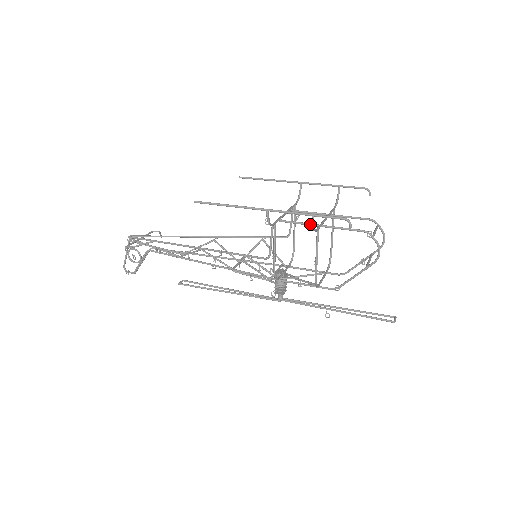
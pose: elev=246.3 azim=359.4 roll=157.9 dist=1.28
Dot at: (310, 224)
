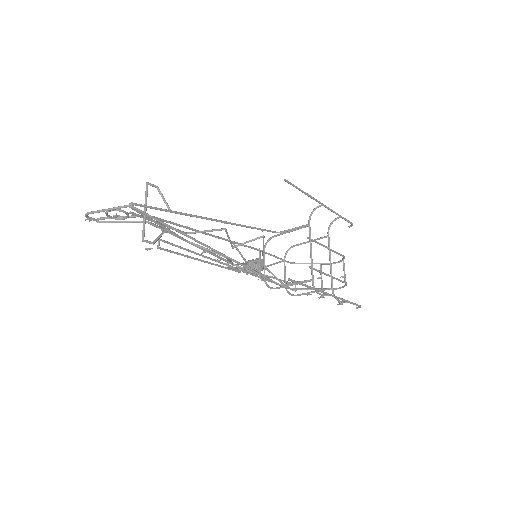
Dot at: (342, 304)
